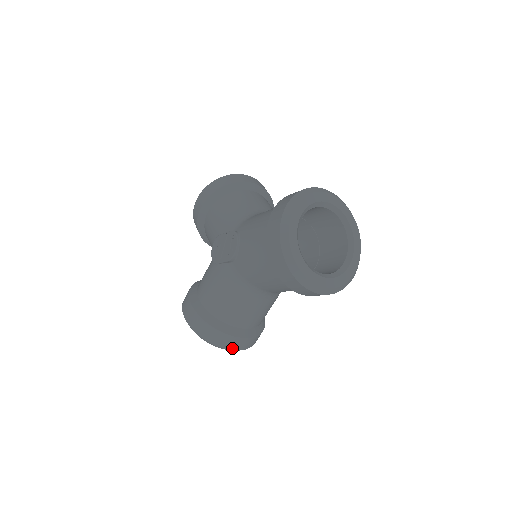
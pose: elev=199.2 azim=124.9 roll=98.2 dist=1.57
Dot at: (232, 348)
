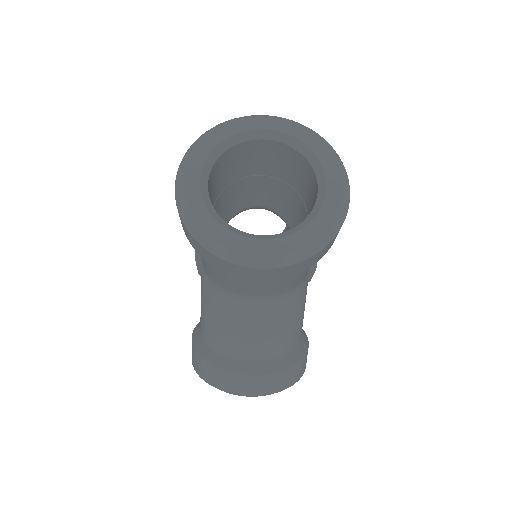
Dot at: (243, 392)
